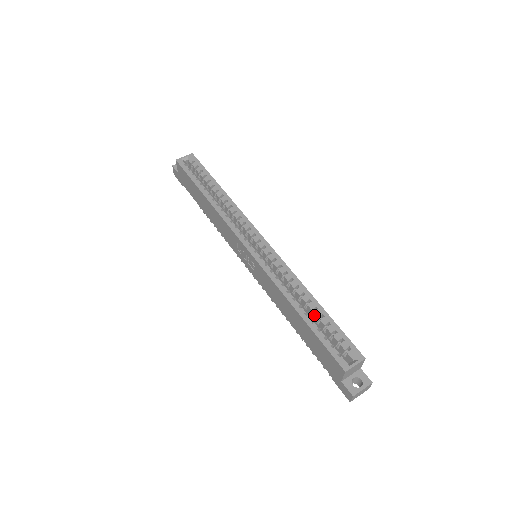
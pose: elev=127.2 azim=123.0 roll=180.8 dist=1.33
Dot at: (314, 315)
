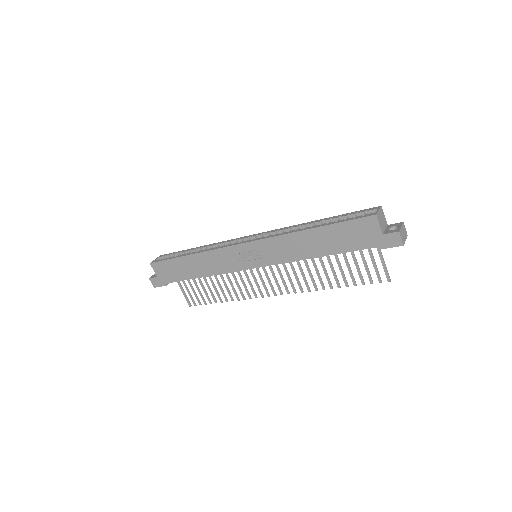
Dot at: occluded
